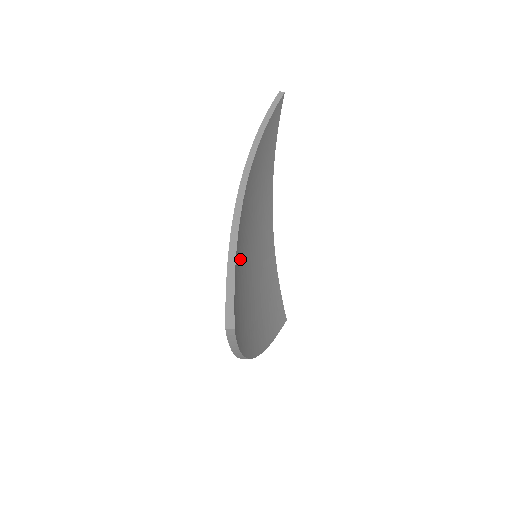
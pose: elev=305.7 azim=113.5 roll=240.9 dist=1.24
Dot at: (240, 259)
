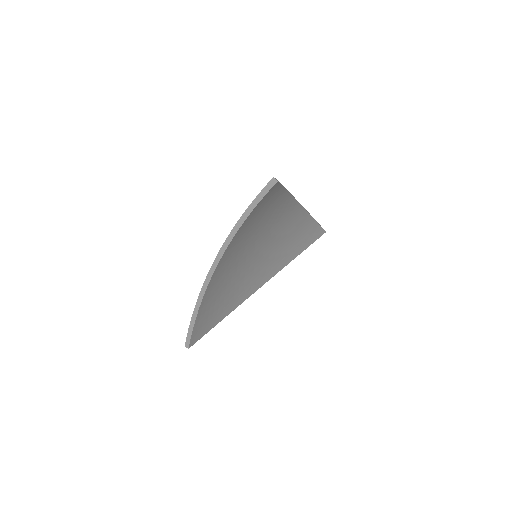
Dot at: (217, 292)
